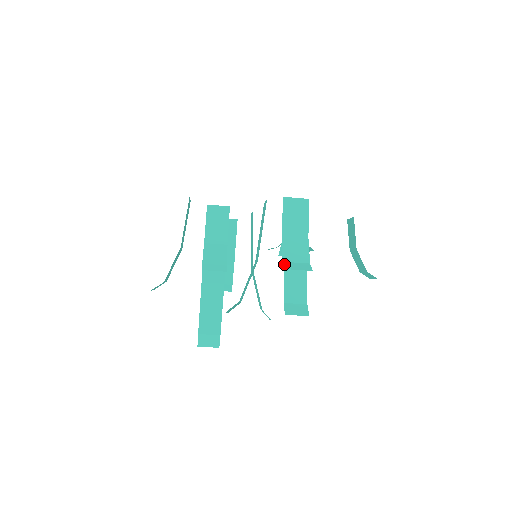
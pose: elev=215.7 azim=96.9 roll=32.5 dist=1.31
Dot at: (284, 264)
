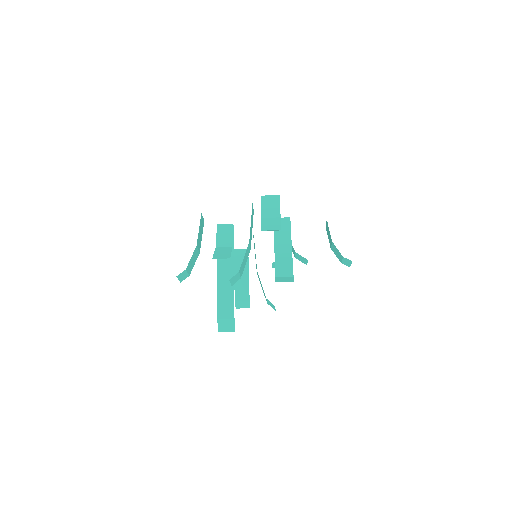
Dot at: occluded
